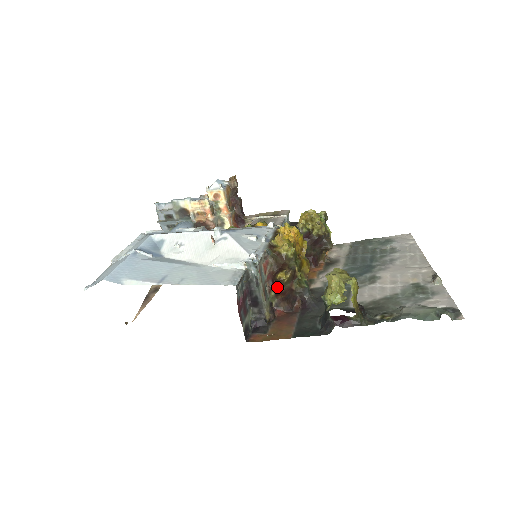
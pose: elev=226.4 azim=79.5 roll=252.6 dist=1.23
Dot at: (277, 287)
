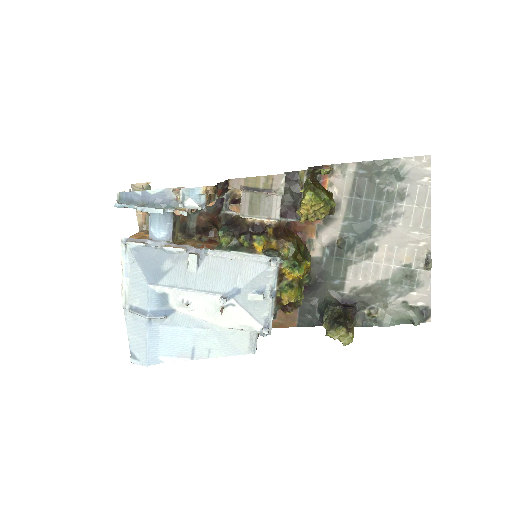
Dot at: occluded
